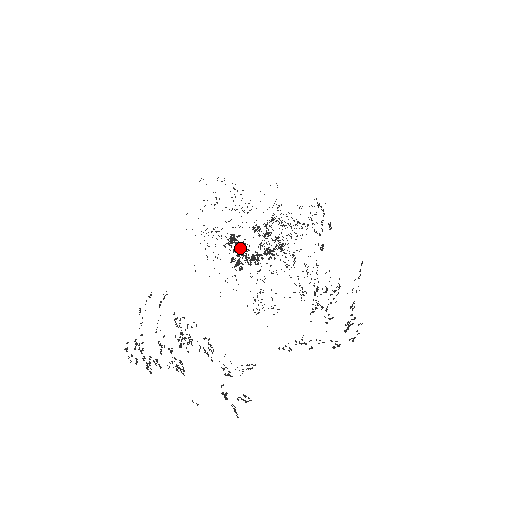
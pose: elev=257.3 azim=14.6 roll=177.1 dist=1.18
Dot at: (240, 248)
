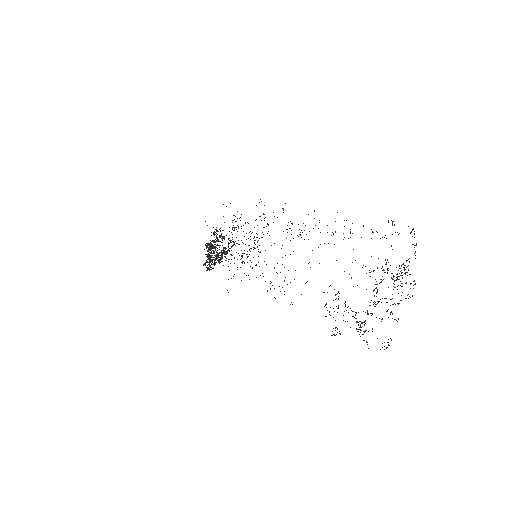
Dot at: occluded
